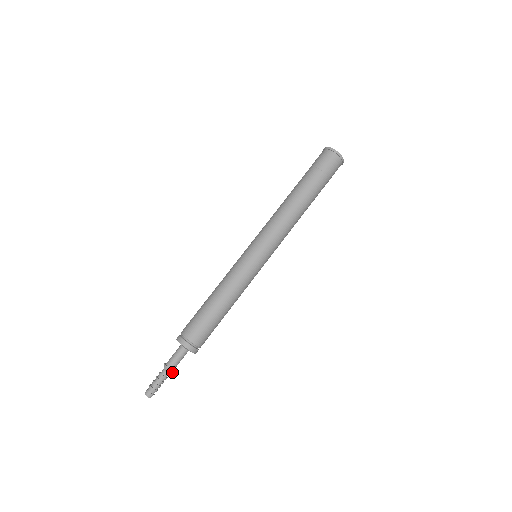
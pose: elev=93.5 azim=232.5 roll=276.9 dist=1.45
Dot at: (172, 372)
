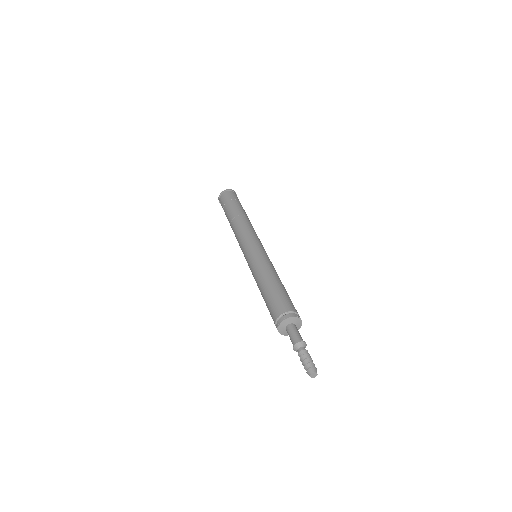
Dot at: (305, 344)
